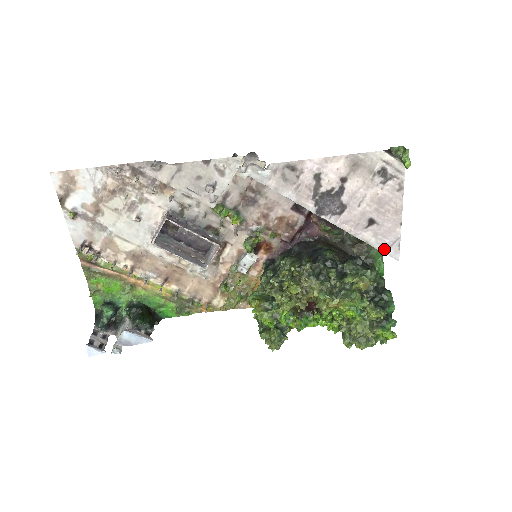
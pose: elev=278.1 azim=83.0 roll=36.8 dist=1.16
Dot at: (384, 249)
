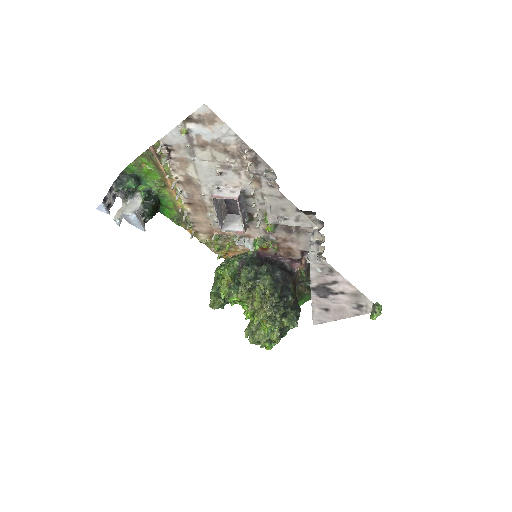
Dot at: (315, 318)
